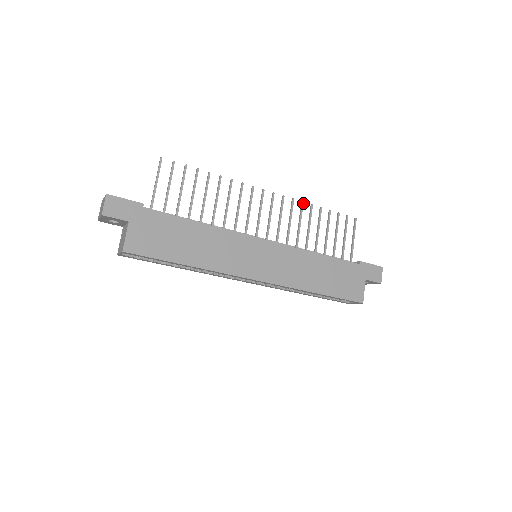
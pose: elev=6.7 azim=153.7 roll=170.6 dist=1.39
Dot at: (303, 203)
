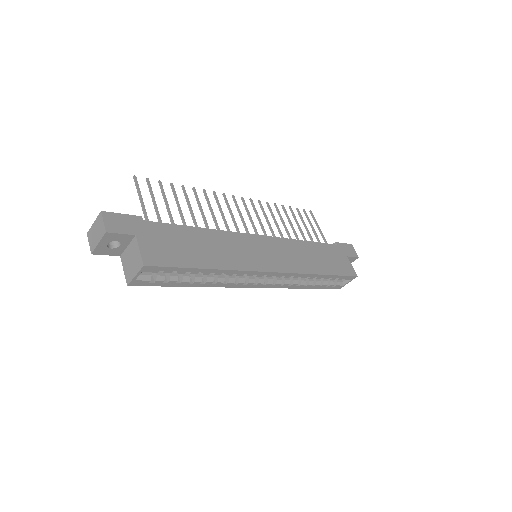
Dot at: (268, 203)
